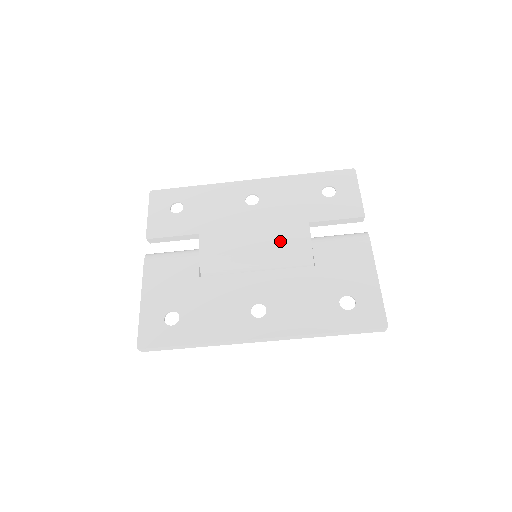
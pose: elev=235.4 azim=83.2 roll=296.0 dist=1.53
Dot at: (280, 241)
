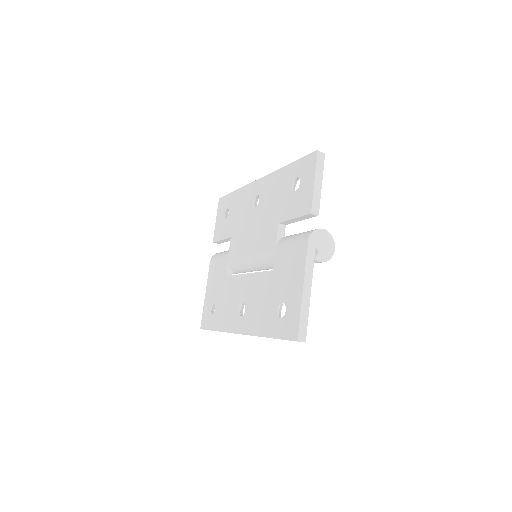
Dot at: (261, 244)
